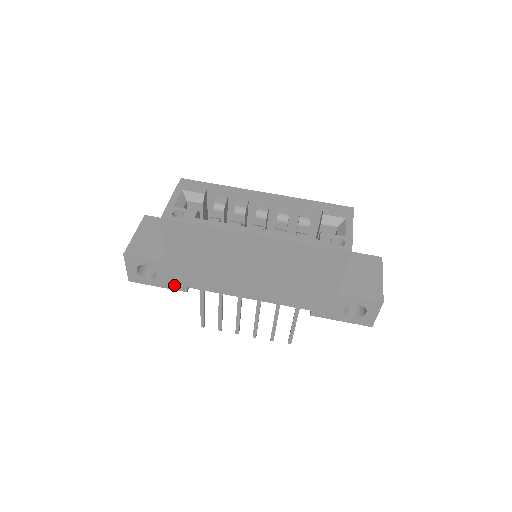
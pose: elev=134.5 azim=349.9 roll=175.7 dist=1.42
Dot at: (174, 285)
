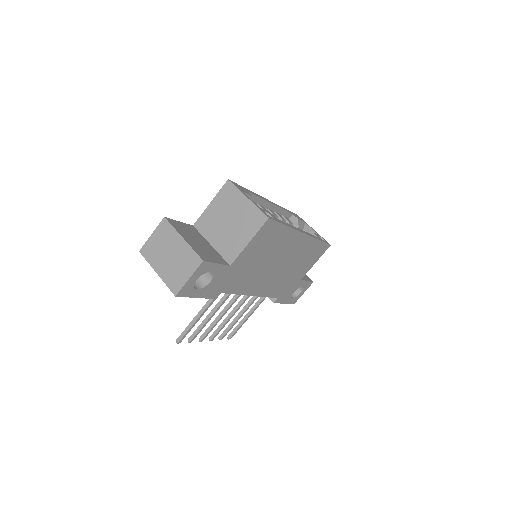
Dot at: (213, 293)
